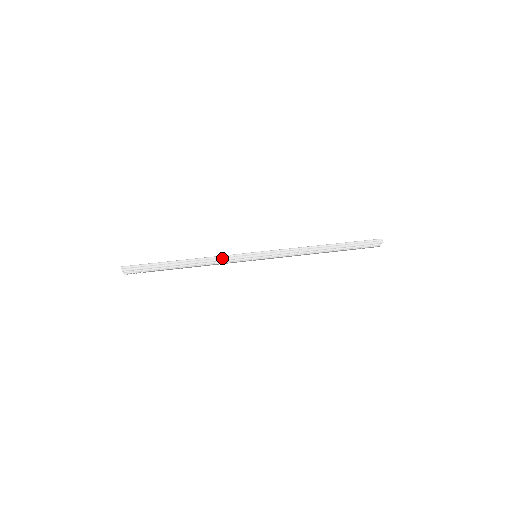
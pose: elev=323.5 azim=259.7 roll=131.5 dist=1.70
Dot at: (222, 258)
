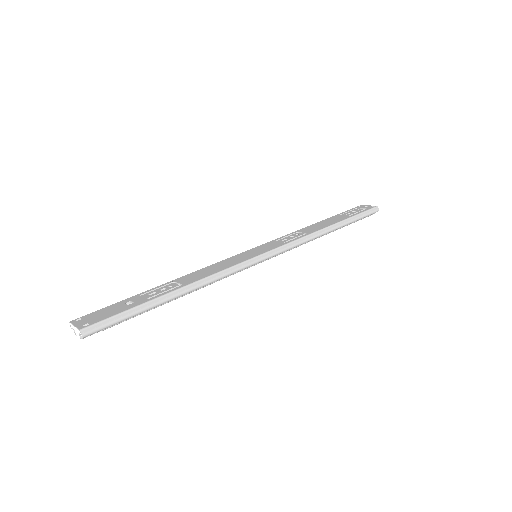
Dot at: (225, 274)
